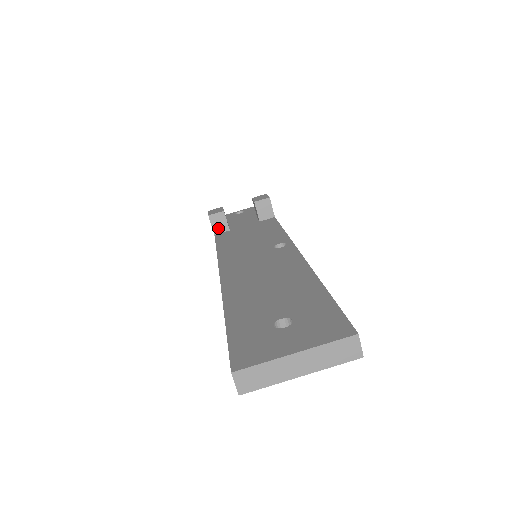
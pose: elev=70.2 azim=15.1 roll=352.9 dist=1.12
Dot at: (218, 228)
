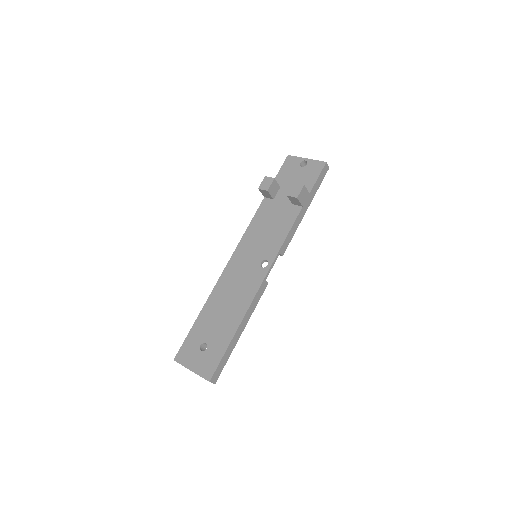
Dot at: (266, 195)
